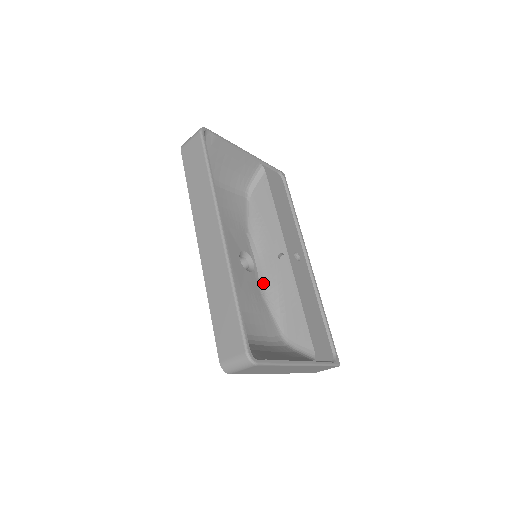
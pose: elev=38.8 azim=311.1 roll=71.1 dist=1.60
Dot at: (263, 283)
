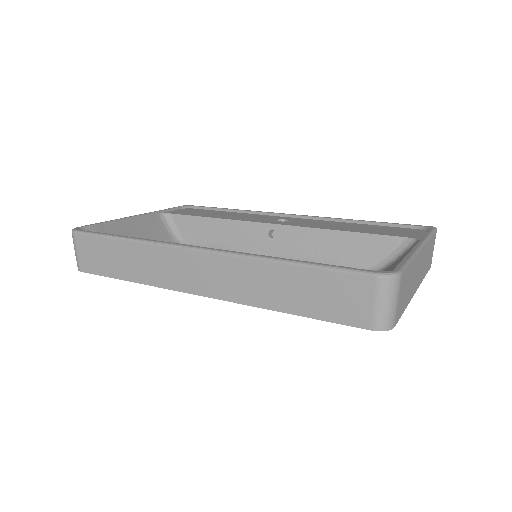
Dot at: occluded
